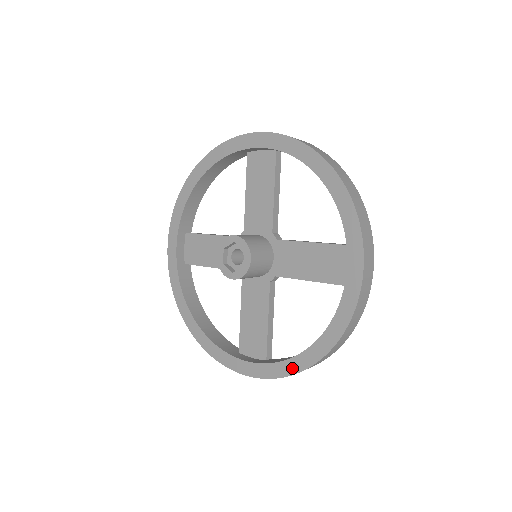
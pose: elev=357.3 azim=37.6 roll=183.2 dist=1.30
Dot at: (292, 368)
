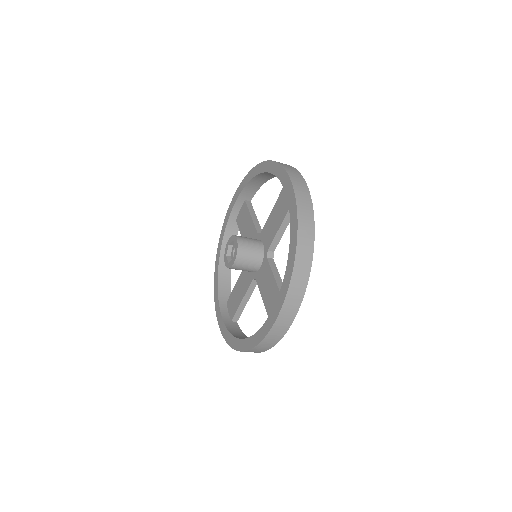
Dot at: (289, 275)
